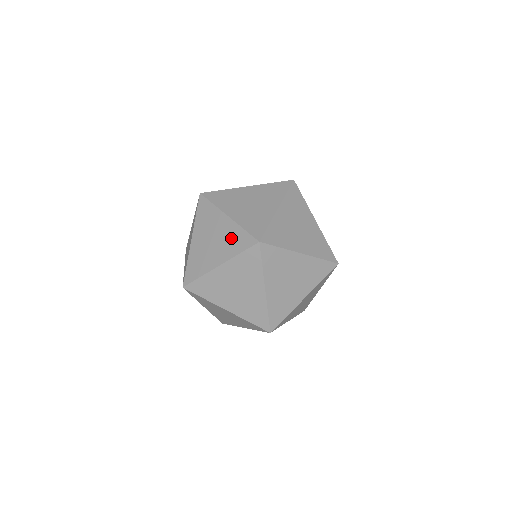
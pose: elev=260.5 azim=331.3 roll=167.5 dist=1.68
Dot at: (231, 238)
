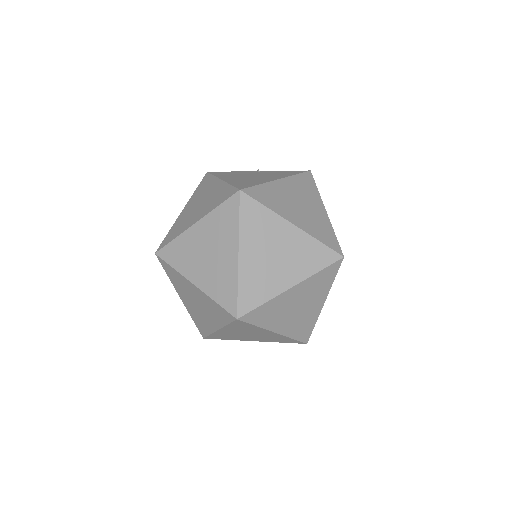
Dot at: (211, 308)
